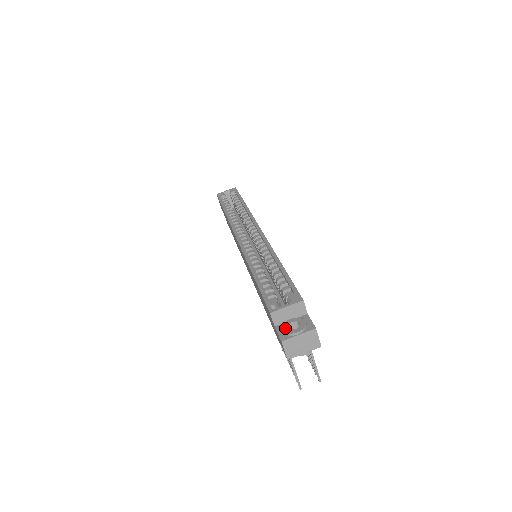
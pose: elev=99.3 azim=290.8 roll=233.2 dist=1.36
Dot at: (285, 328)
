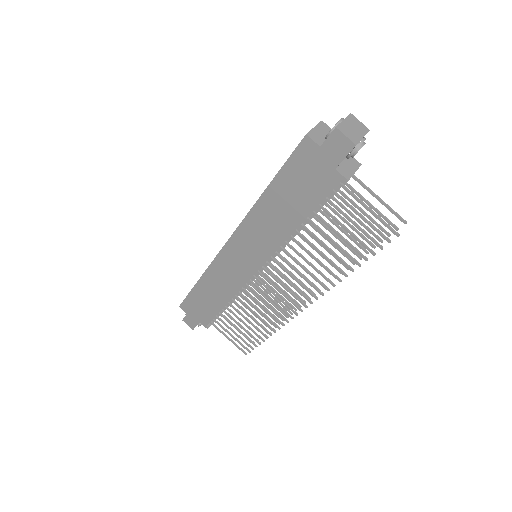
Dot at: (329, 132)
